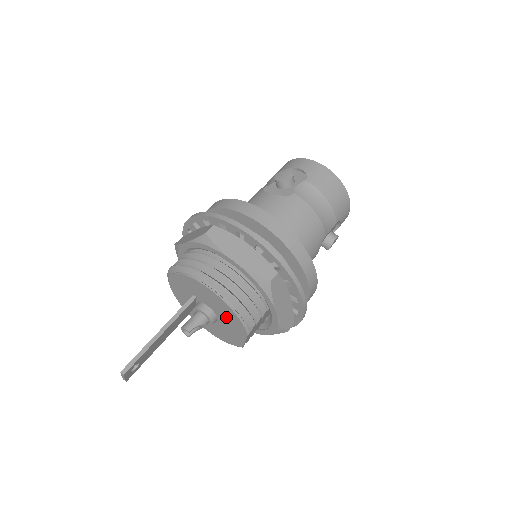
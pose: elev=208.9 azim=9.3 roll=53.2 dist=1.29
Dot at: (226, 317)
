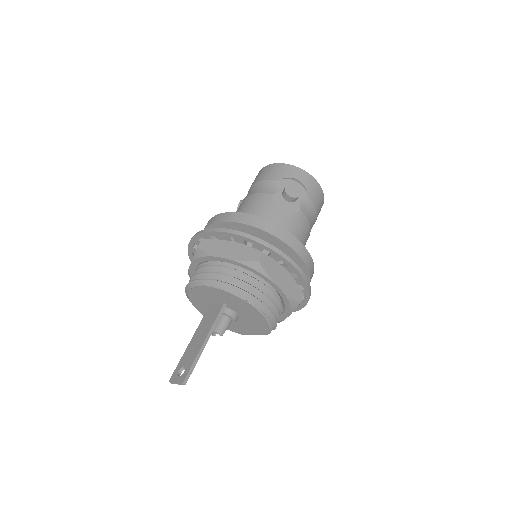
Dot at: (252, 322)
